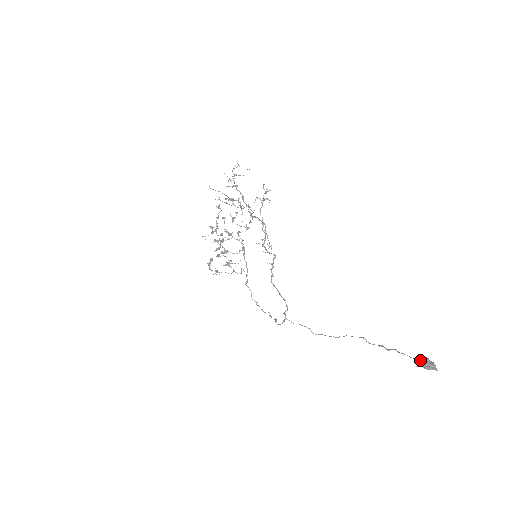
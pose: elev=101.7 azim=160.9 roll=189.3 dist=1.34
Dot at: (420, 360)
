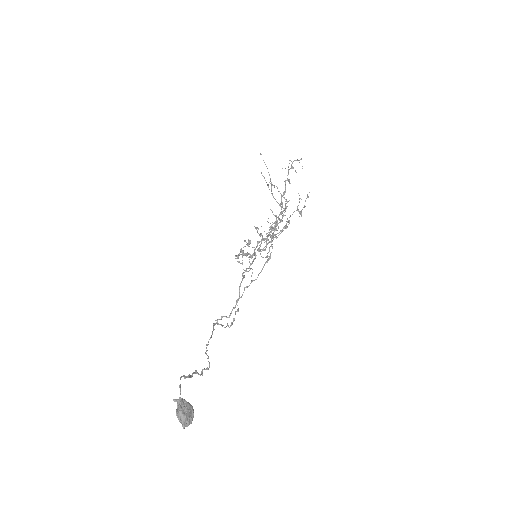
Dot at: (182, 398)
